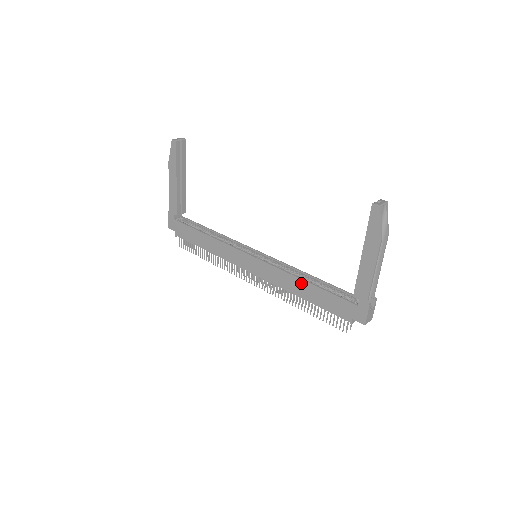
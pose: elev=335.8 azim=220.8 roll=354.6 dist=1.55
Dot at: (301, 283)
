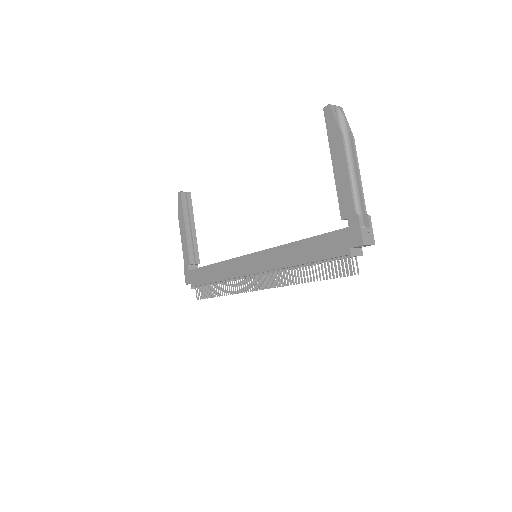
Dot at: (295, 247)
